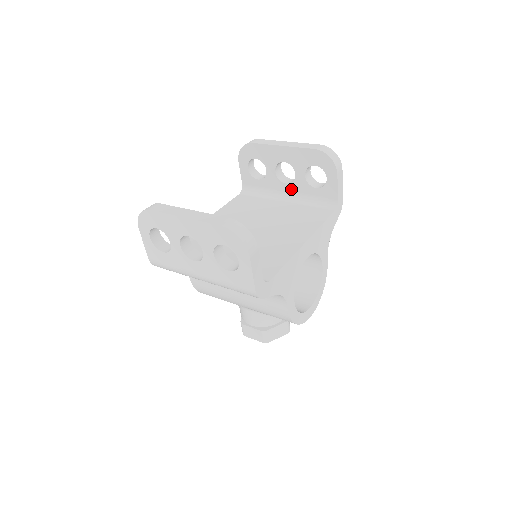
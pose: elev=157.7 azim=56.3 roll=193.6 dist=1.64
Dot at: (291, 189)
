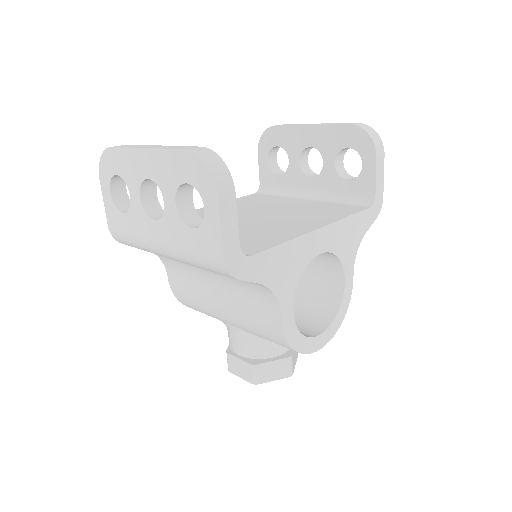
Dot at: (316, 184)
